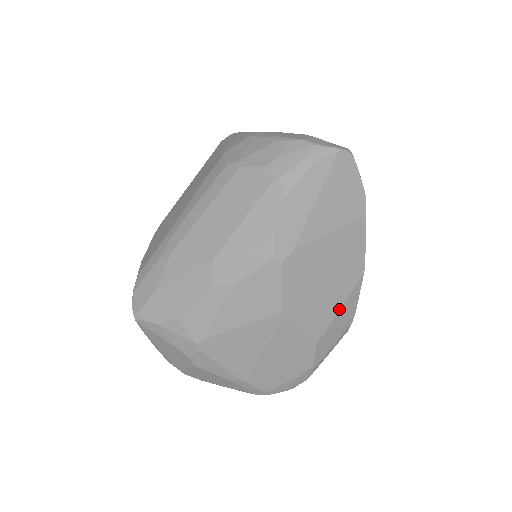
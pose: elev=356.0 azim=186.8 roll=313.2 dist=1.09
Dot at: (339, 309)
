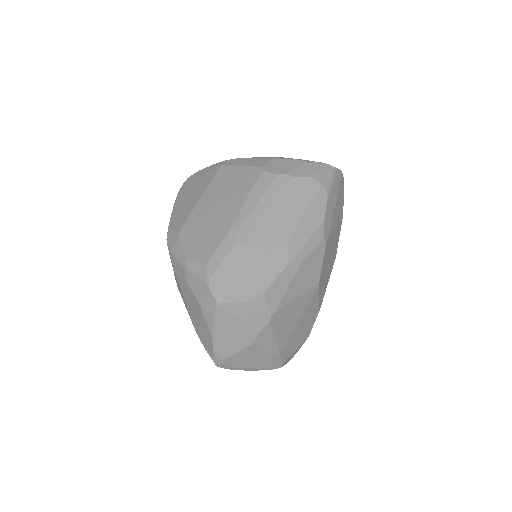
Dot at: occluded
